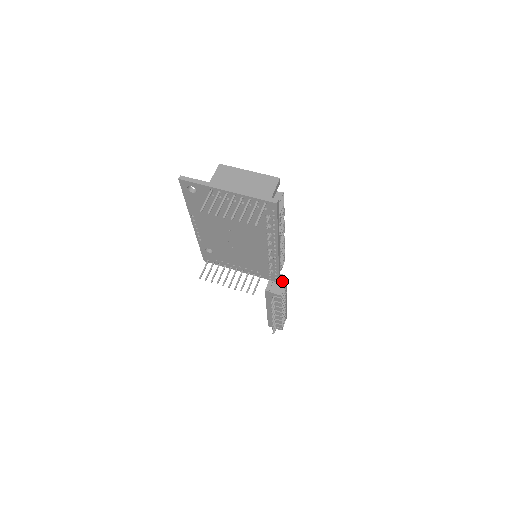
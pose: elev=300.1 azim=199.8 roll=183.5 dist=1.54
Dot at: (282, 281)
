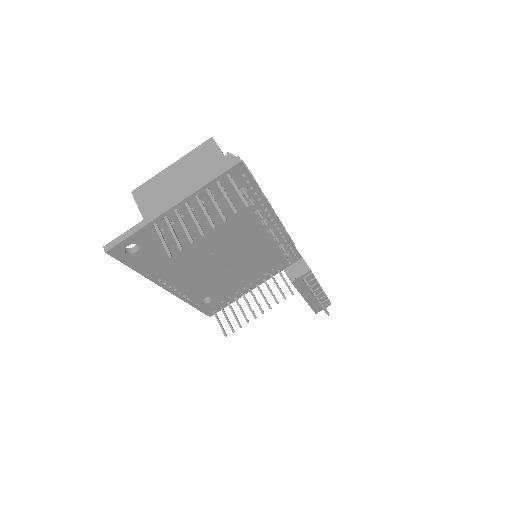
Dot at: occluded
